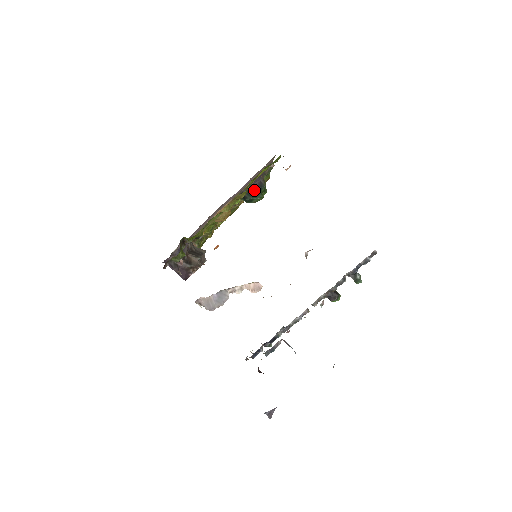
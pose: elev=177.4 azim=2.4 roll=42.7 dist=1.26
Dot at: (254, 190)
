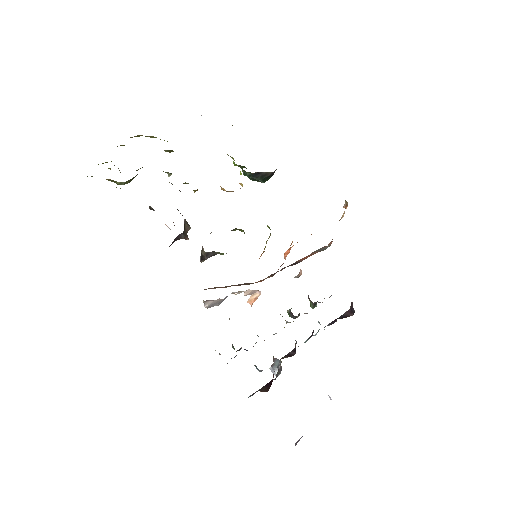
Dot at: (270, 175)
